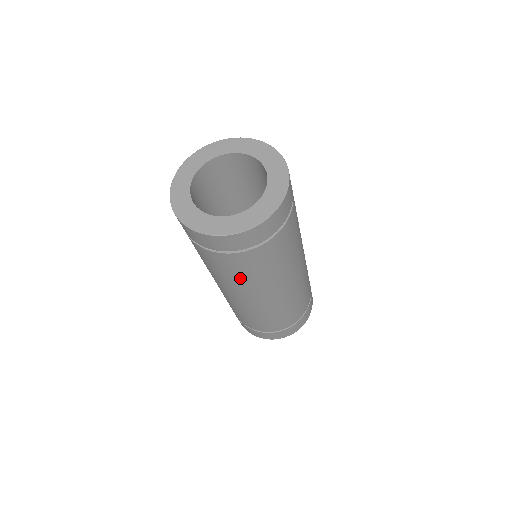
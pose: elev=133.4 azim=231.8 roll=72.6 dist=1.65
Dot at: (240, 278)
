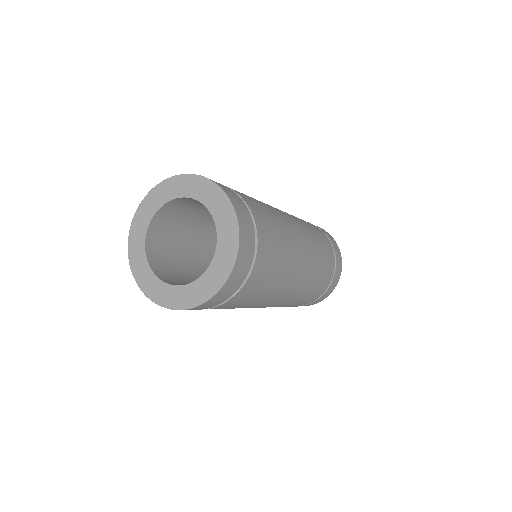
Dot at: (240, 307)
